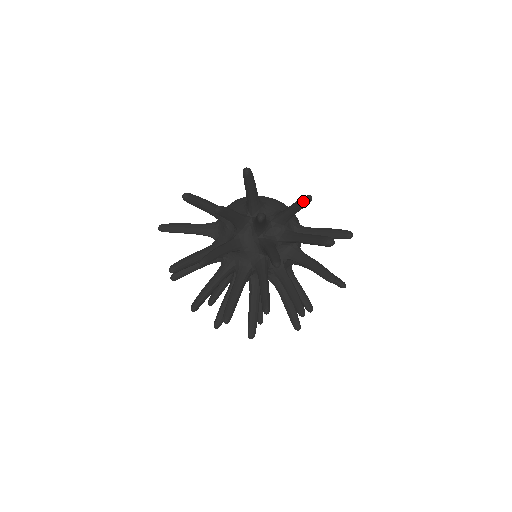
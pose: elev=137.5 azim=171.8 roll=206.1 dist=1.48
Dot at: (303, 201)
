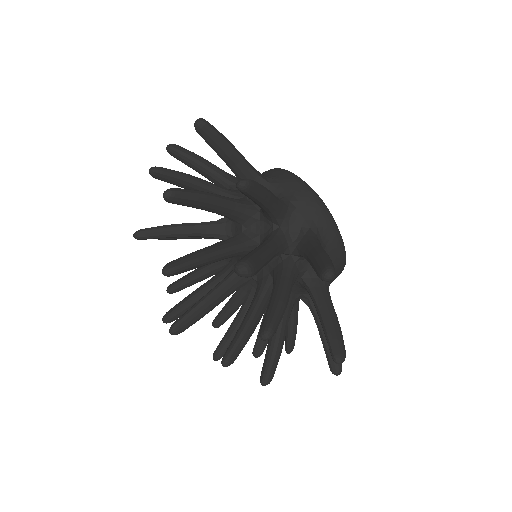
Dot at: occluded
